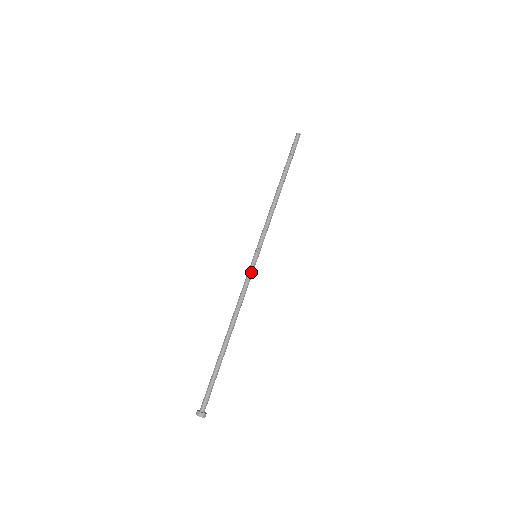
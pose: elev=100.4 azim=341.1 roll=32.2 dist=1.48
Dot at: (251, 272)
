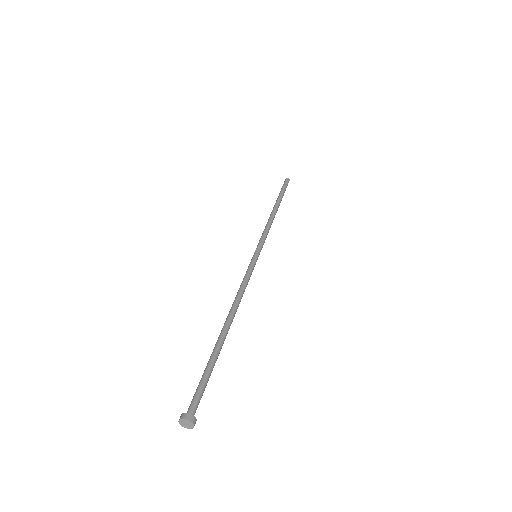
Dot at: (250, 266)
